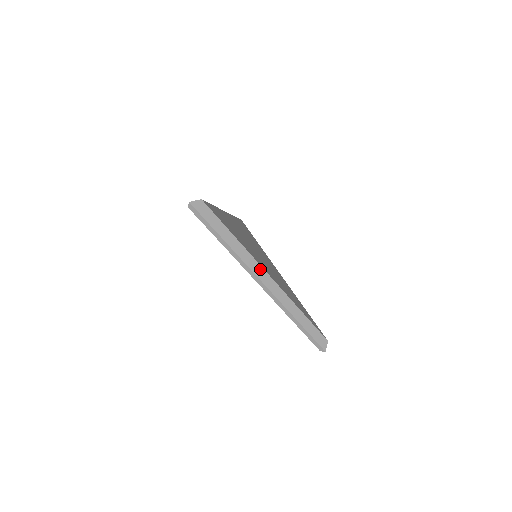
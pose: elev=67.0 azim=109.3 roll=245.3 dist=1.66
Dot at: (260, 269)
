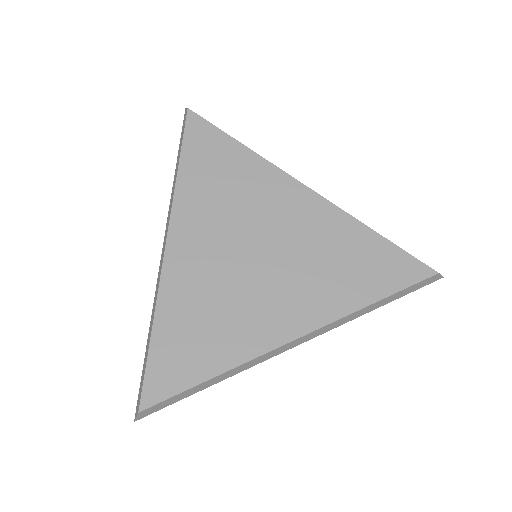
Dot at: (275, 351)
